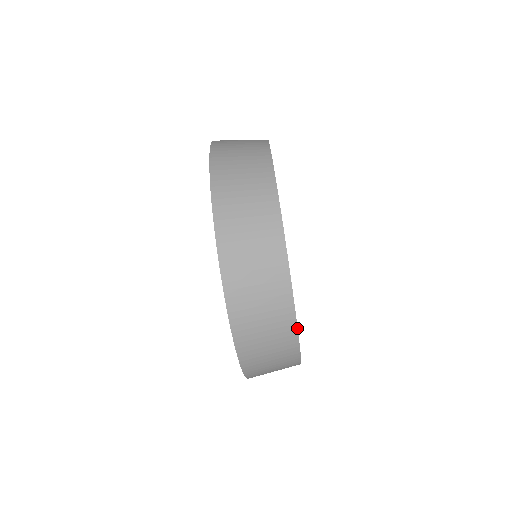
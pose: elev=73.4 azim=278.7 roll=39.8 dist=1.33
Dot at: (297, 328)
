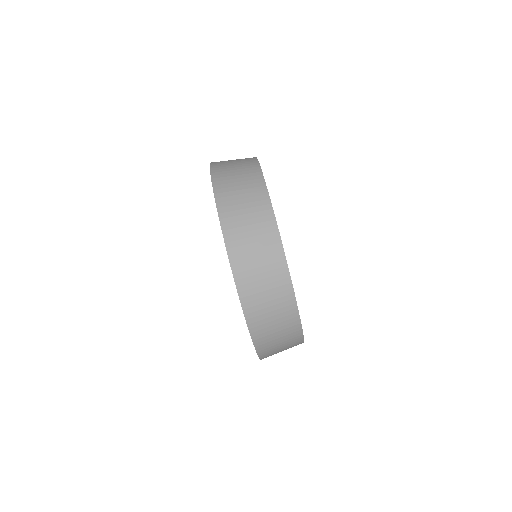
Dot at: occluded
